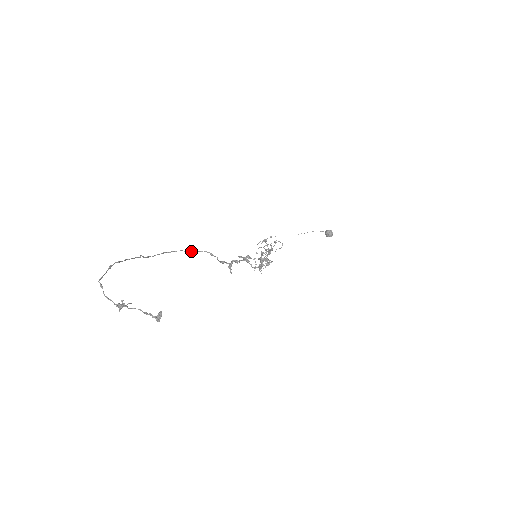
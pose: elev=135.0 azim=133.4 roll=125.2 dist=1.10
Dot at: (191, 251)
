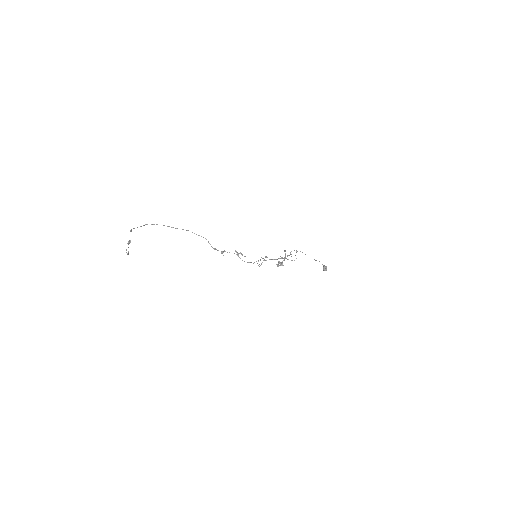
Dot at: (198, 235)
